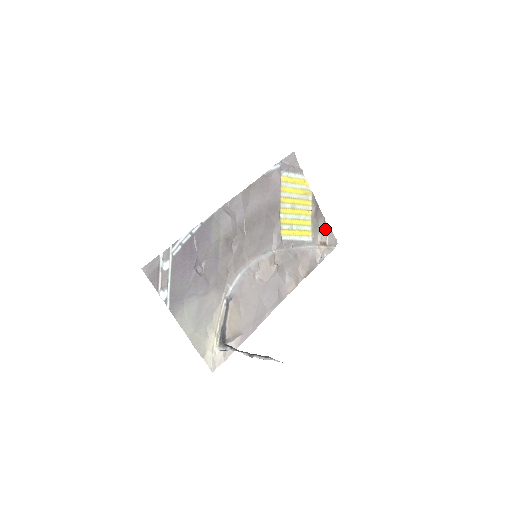
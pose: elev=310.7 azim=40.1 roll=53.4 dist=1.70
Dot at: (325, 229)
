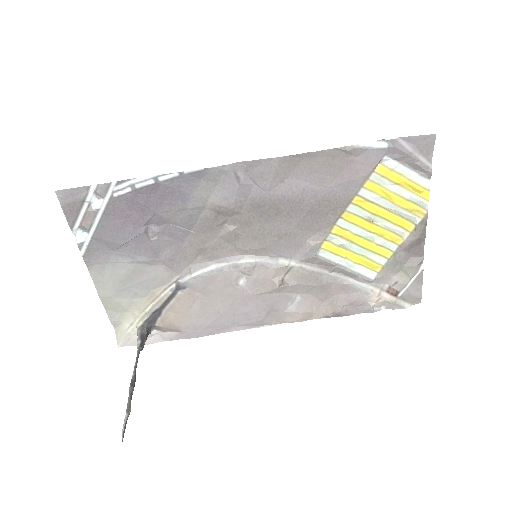
Dot at: (411, 275)
